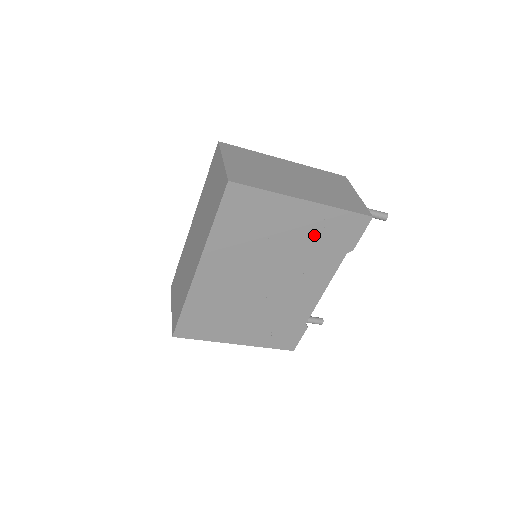
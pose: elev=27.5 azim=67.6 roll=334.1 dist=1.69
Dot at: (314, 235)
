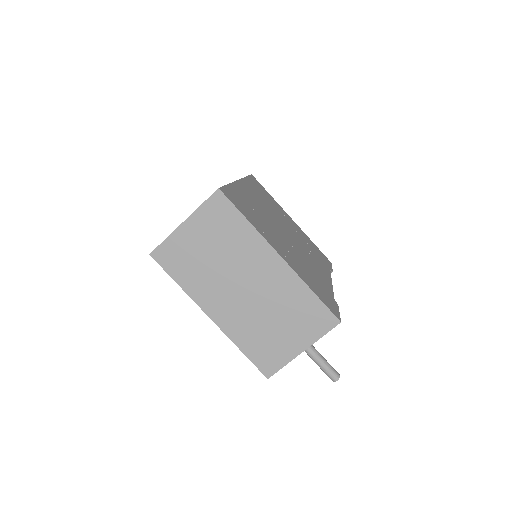
Dot at: (305, 240)
